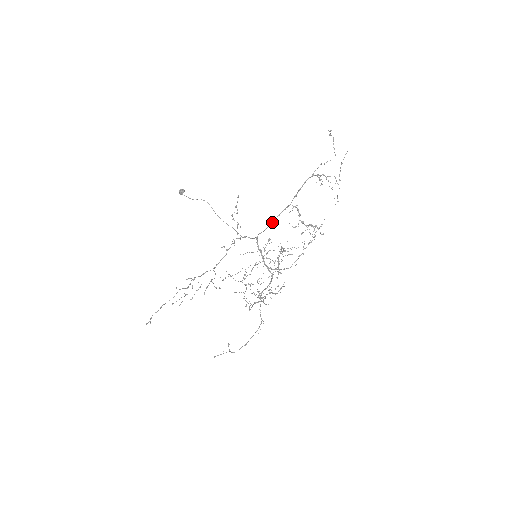
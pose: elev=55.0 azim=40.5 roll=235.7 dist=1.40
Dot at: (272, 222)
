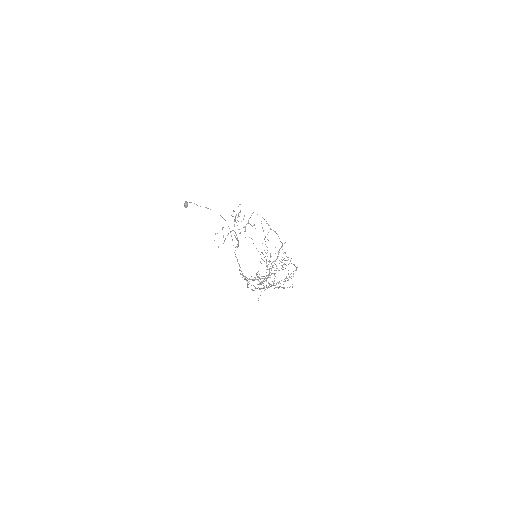
Dot at: (243, 276)
